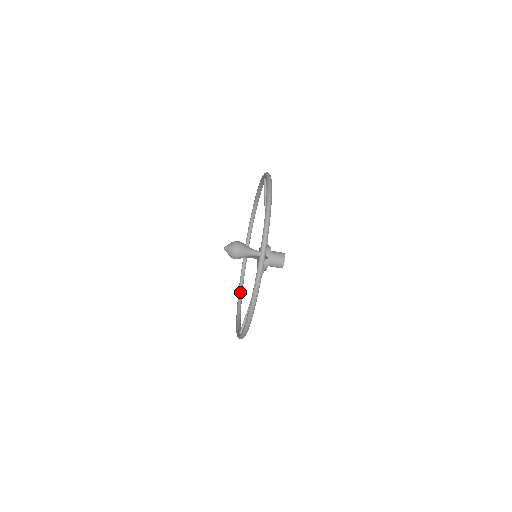
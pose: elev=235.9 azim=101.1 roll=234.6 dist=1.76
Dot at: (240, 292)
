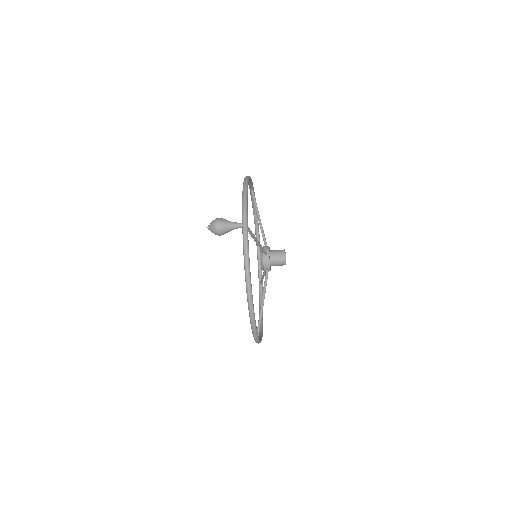
Dot at: occluded
